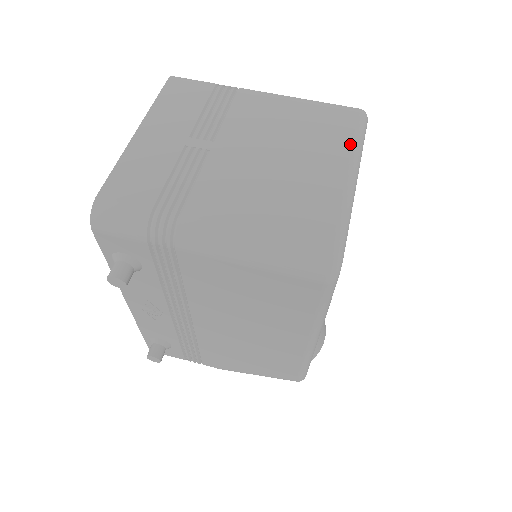
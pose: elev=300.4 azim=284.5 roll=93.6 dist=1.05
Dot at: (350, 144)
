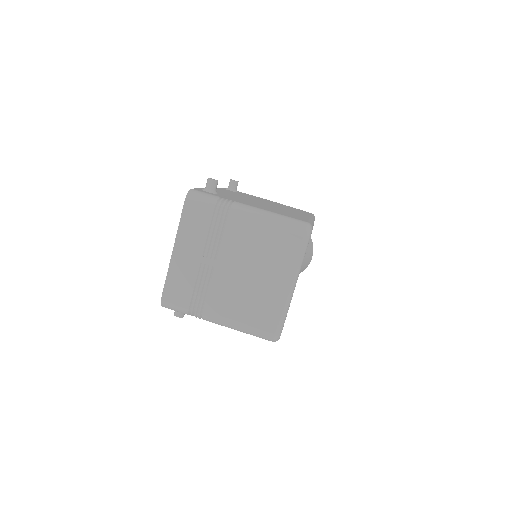
Dot at: (294, 264)
